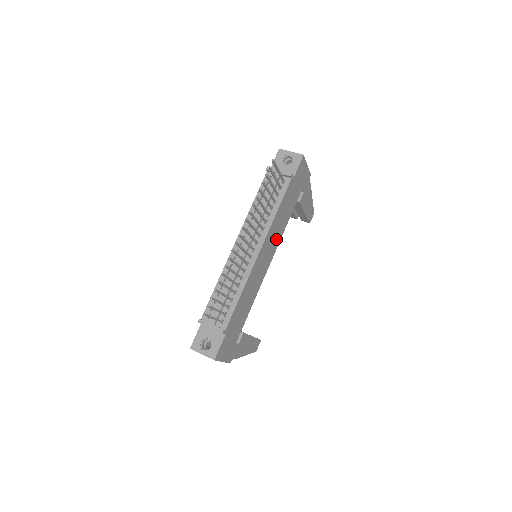
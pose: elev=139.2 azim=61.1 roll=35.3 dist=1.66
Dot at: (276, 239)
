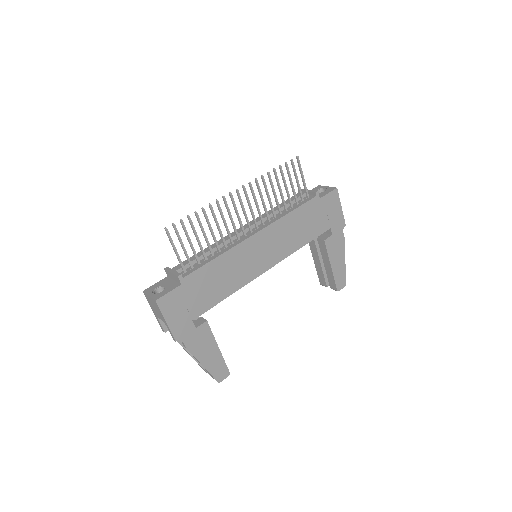
Dot at: (282, 248)
